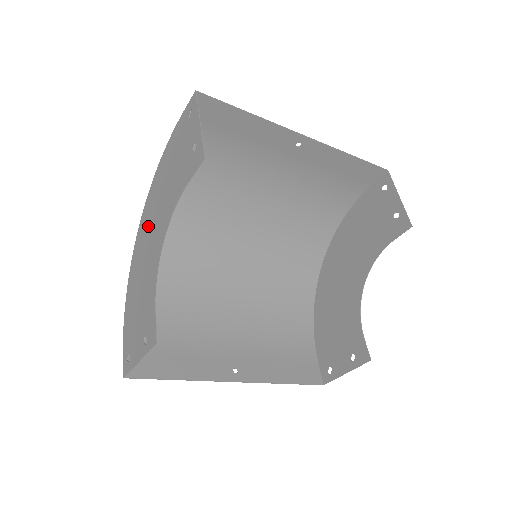
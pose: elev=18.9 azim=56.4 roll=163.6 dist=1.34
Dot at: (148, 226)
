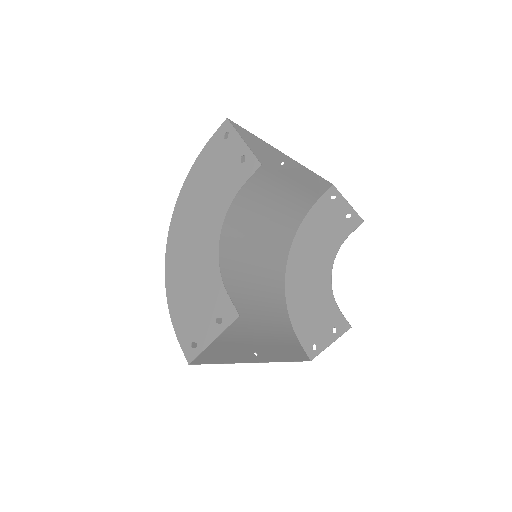
Dot at: (186, 232)
